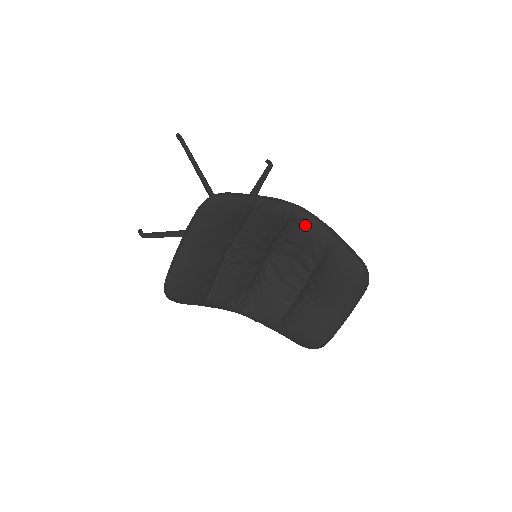
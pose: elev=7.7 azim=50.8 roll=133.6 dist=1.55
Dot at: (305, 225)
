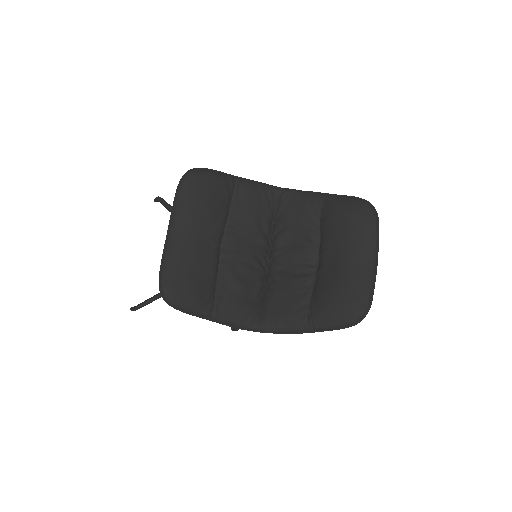
Dot at: (291, 198)
